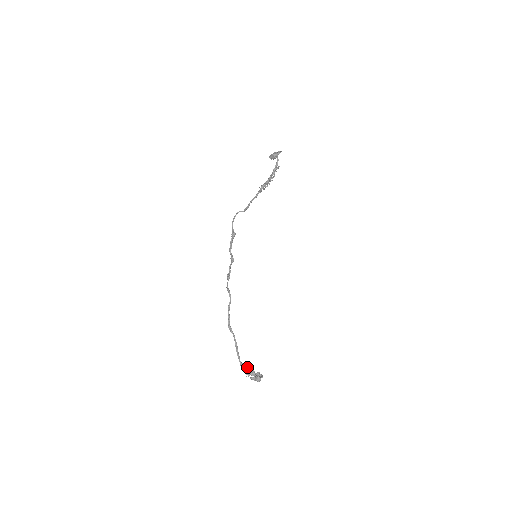
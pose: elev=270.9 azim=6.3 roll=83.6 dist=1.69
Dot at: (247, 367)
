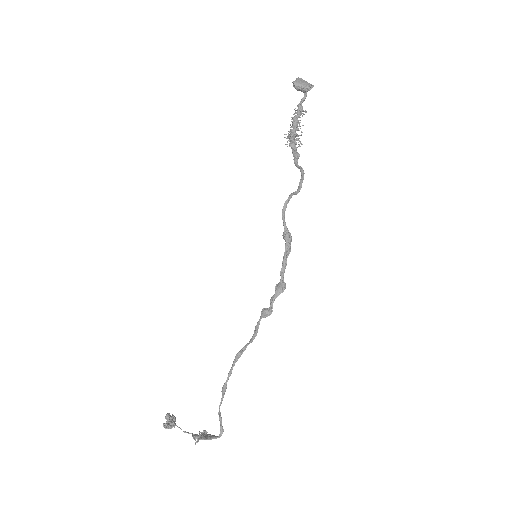
Dot at: (209, 435)
